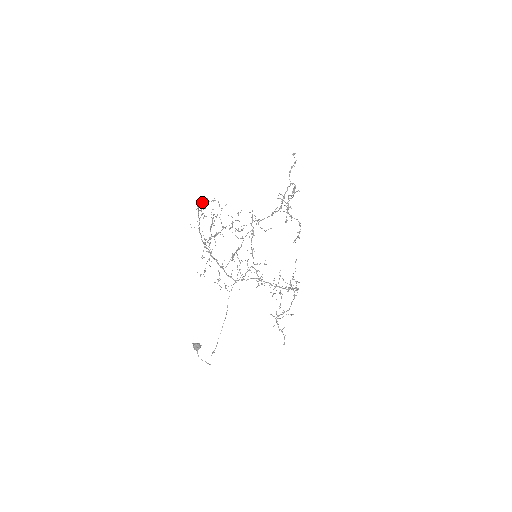
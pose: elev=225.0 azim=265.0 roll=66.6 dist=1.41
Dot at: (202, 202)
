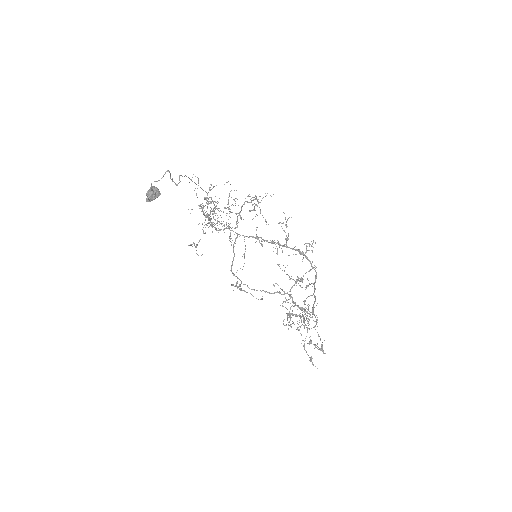
Dot at: occluded
